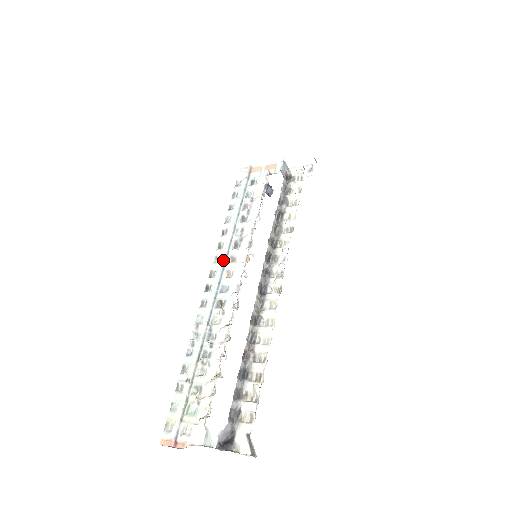
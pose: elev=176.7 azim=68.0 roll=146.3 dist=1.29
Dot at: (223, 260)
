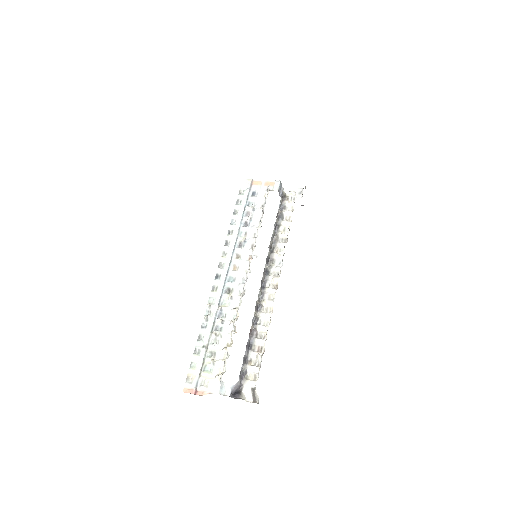
Dot at: (230, 256)
